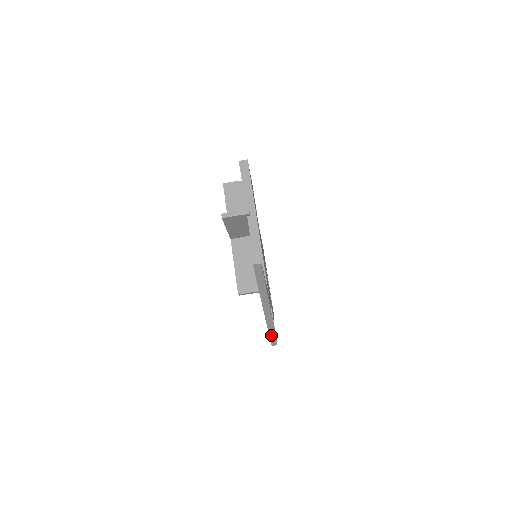
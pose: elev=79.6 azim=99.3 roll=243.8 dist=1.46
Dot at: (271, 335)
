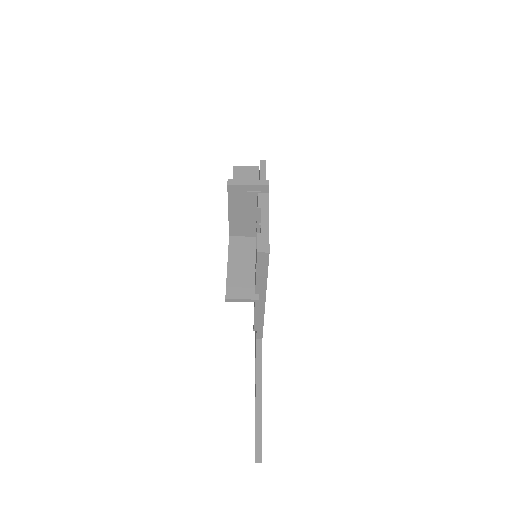
Dot at: occluded
